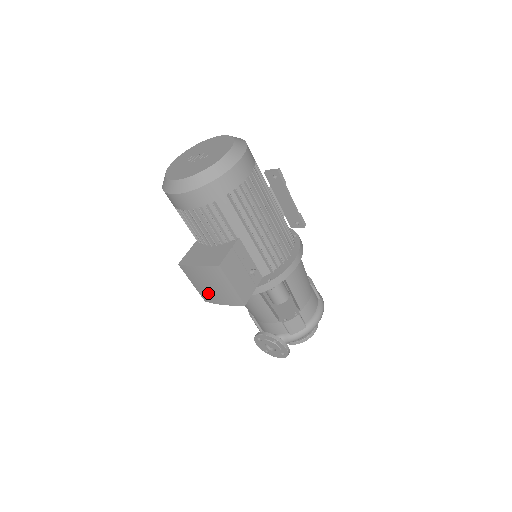
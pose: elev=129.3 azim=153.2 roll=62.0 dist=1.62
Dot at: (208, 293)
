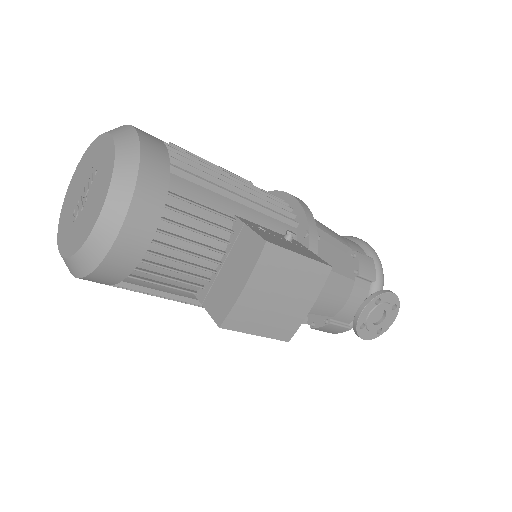
Dot at: (284, 317)
